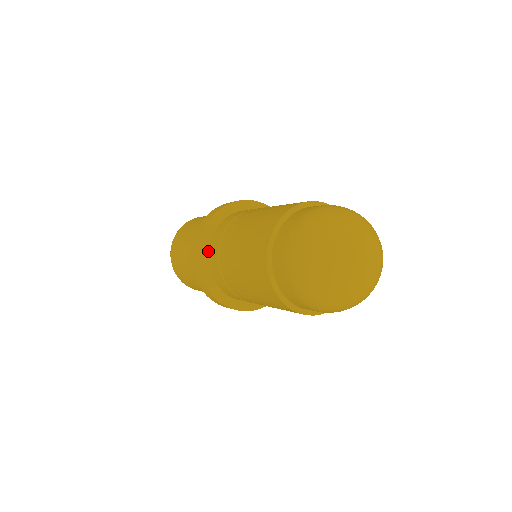
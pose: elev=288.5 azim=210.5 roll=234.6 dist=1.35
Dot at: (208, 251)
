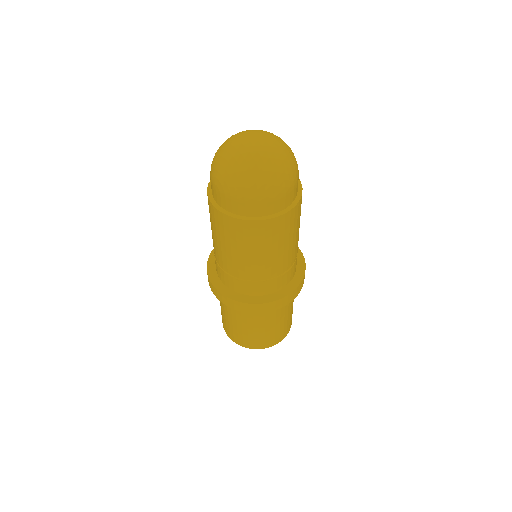
Dot at: occluded
